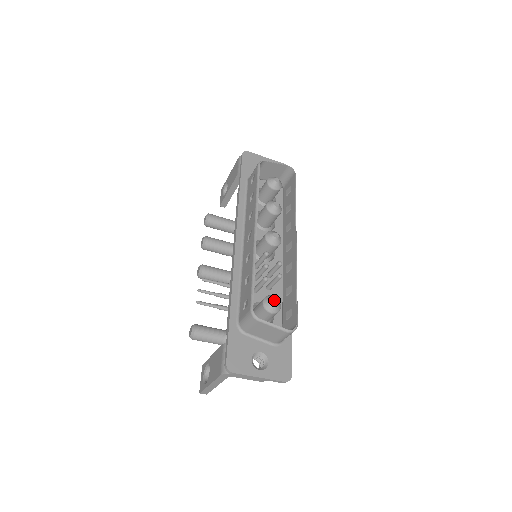
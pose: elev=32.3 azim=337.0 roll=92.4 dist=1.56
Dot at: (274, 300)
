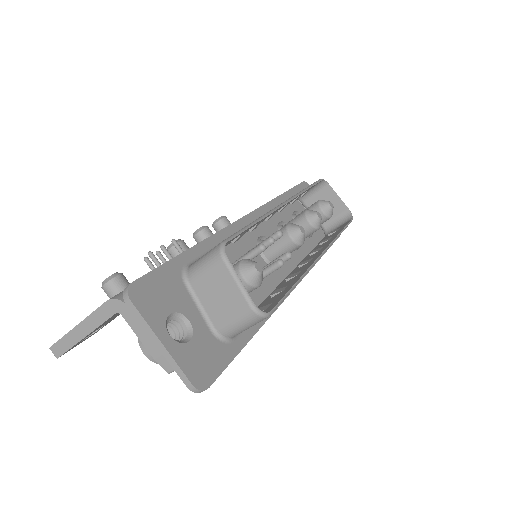
Dot at: (259, 265)
